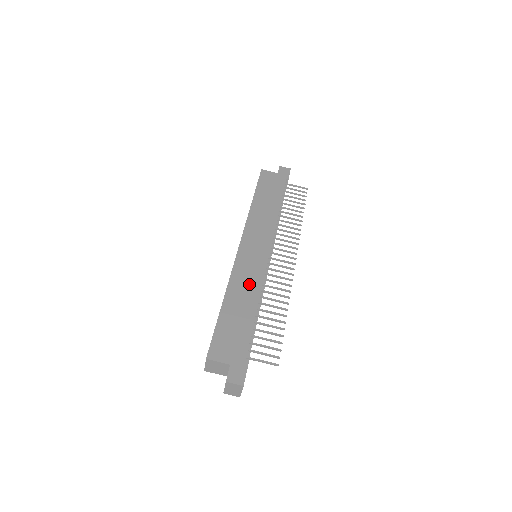
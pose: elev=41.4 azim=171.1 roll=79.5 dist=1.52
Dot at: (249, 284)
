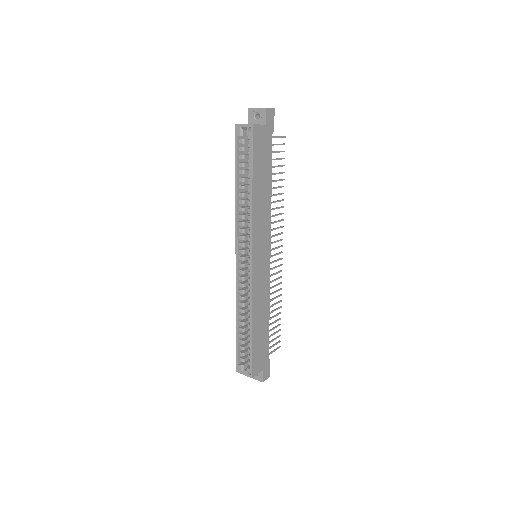
Dot at: (263, 299)
